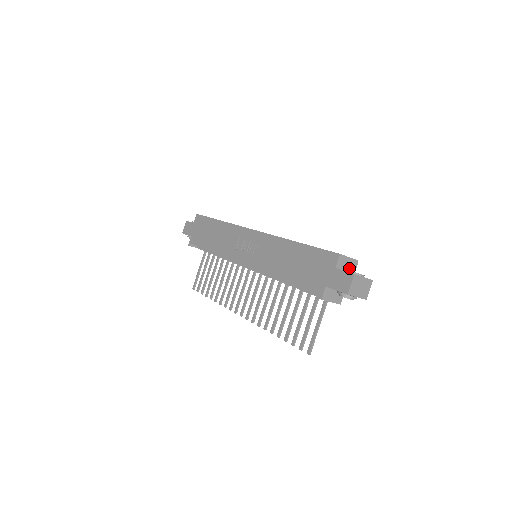
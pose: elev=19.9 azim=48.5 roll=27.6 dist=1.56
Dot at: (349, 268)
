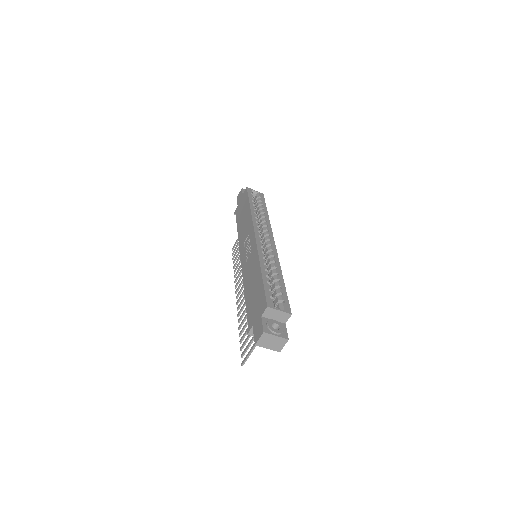
Dot at: (279, 318)
